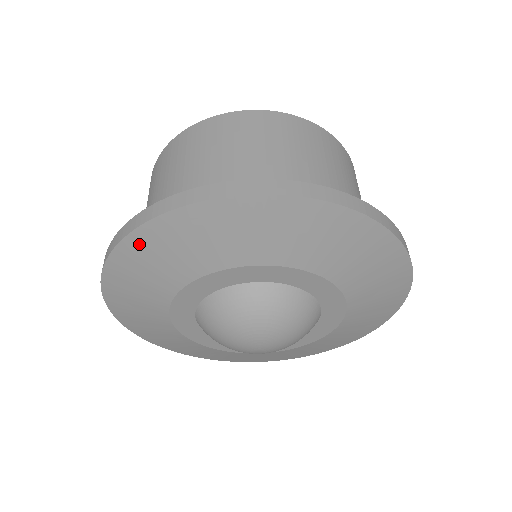
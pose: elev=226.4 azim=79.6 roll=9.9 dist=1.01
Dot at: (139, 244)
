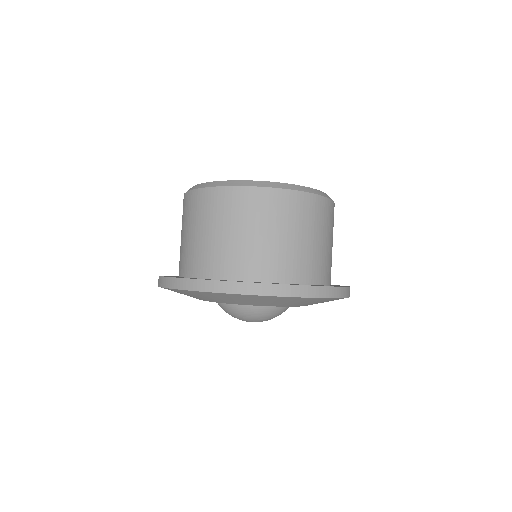
Dot at: (203, 294)
